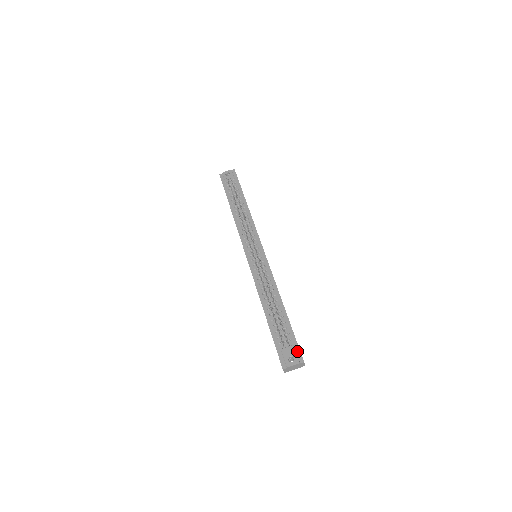
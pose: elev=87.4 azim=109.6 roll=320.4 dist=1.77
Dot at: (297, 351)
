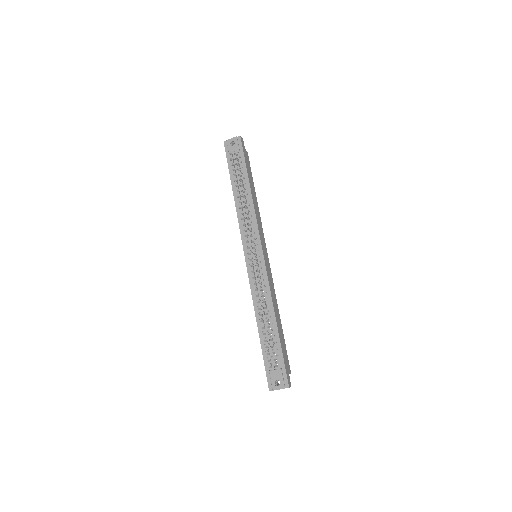
Dot at: (284, 375)
